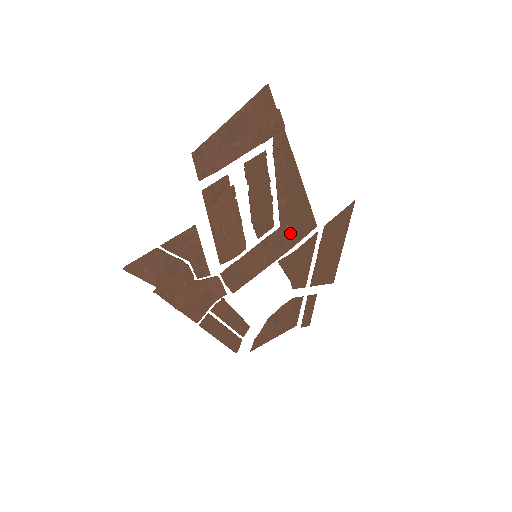
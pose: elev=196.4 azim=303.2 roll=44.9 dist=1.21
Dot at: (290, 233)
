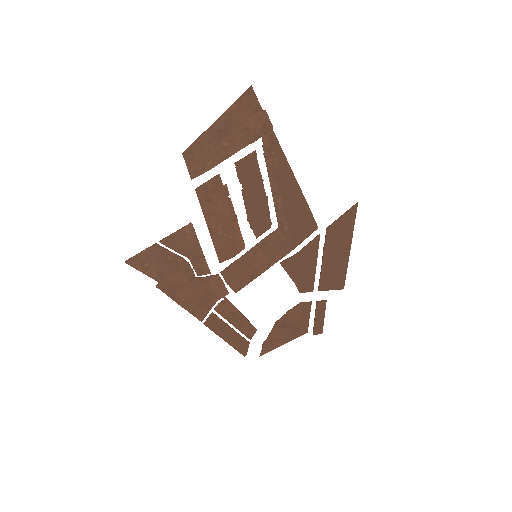
Dot at: (290, 234)
